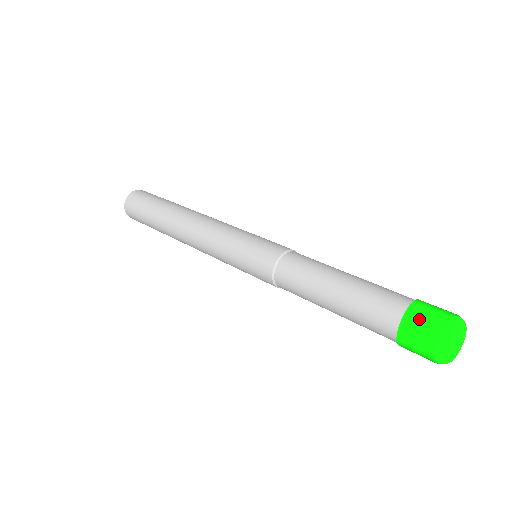
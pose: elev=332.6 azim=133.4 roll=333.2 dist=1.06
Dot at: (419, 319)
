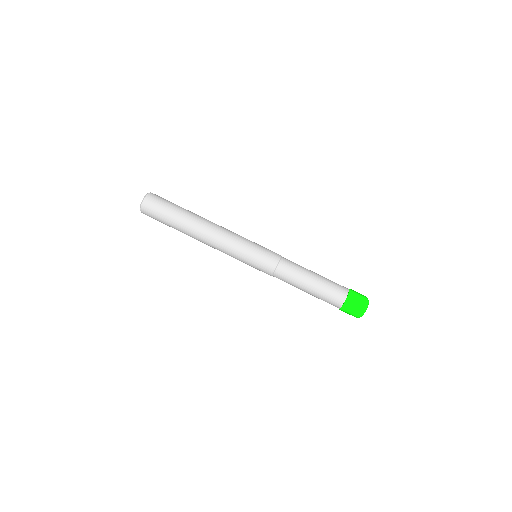
Dot at: (354, 300)
